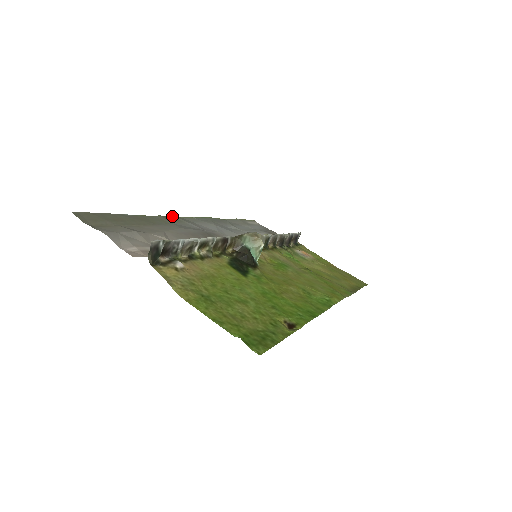
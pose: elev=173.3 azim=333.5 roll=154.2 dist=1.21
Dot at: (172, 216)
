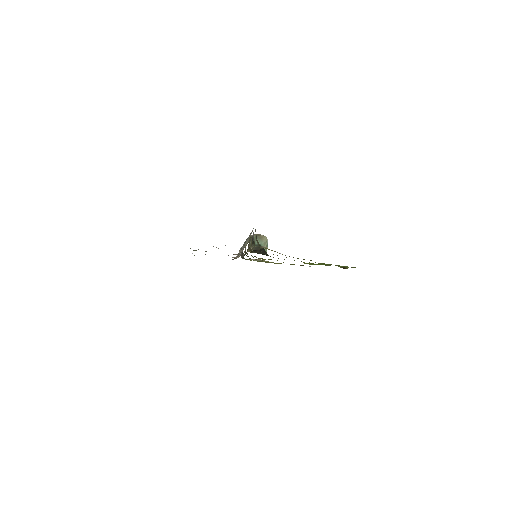
Dot at: occluded
